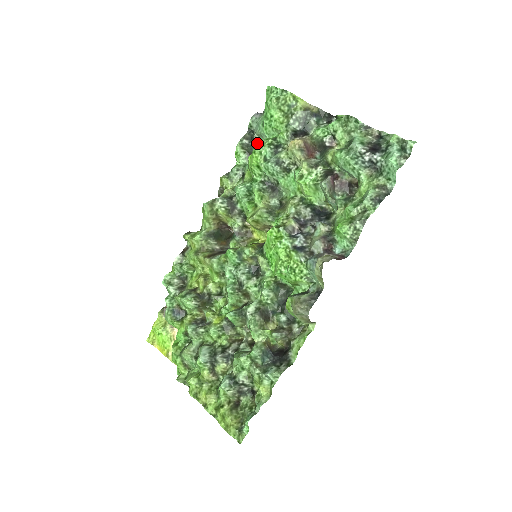
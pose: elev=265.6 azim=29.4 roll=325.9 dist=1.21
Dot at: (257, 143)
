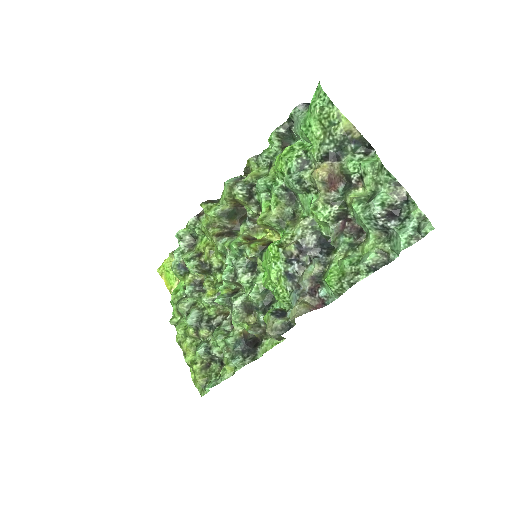
Dot at: (294, 135)
